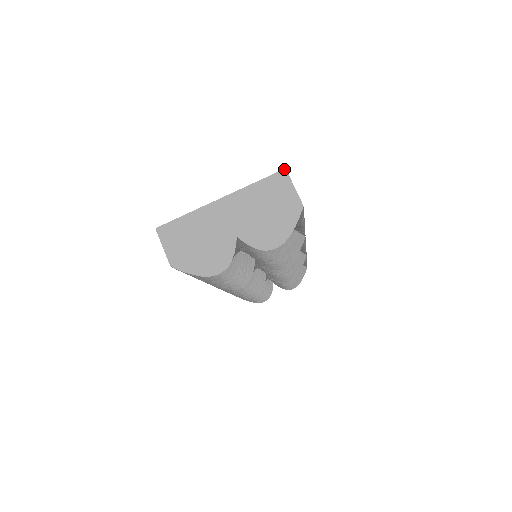
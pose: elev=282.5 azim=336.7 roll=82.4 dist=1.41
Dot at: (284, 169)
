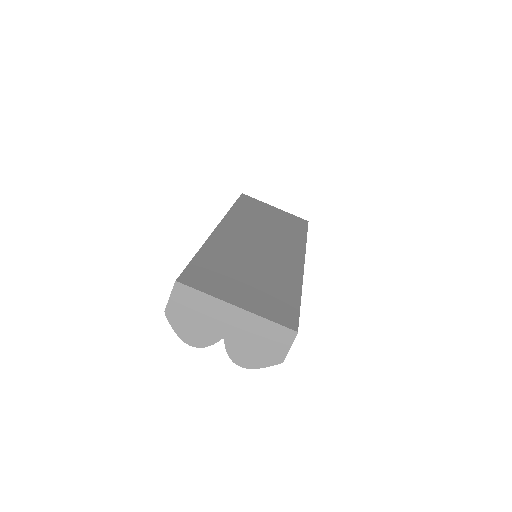
Dot at: (297, 332)
